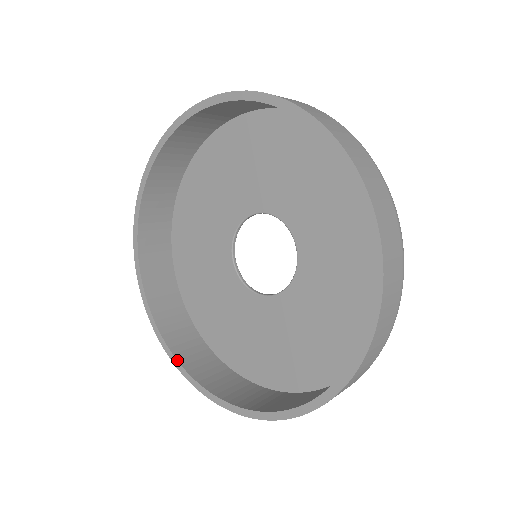
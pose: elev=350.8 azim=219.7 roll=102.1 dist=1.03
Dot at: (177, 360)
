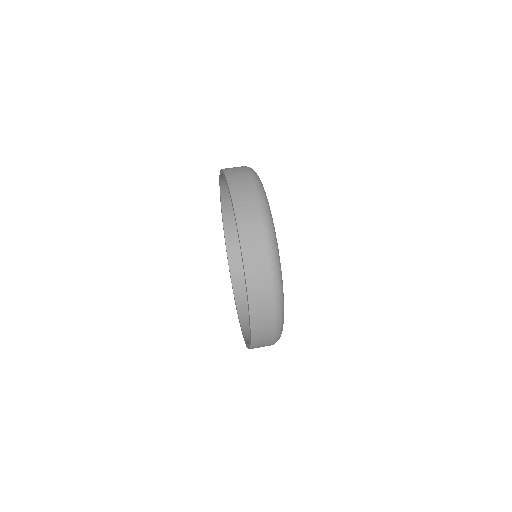
Dot at: (222, 211)
